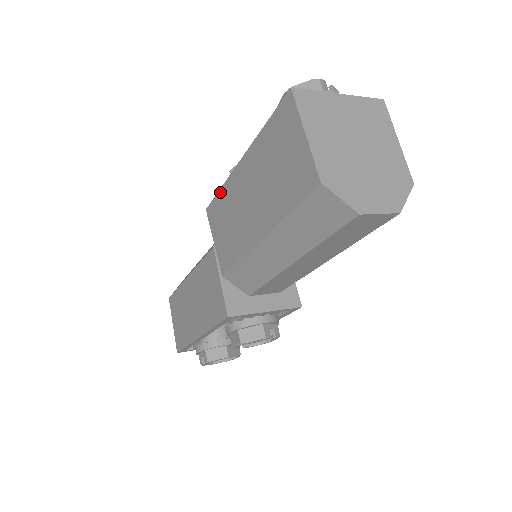
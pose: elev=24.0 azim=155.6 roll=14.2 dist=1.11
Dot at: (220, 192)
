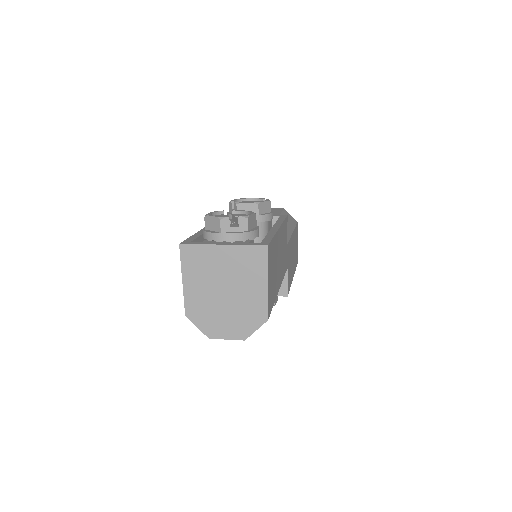
Dot at: occluded
